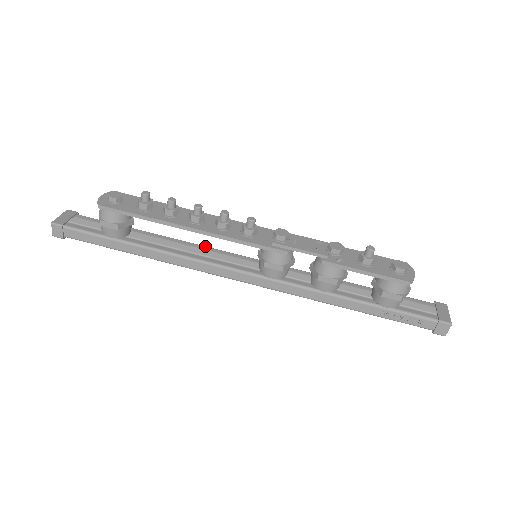
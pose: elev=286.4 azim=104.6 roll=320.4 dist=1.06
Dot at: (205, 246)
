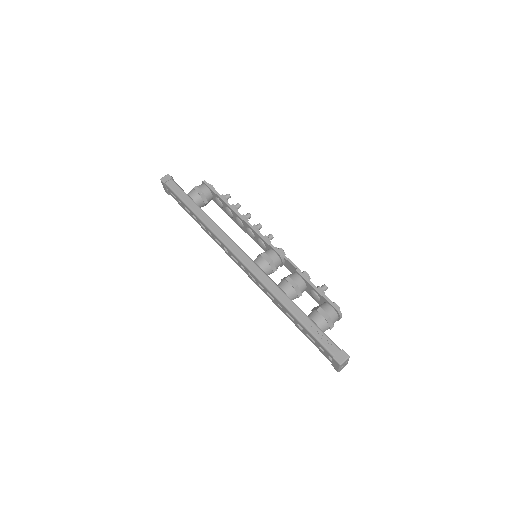
Dot at: occluded
